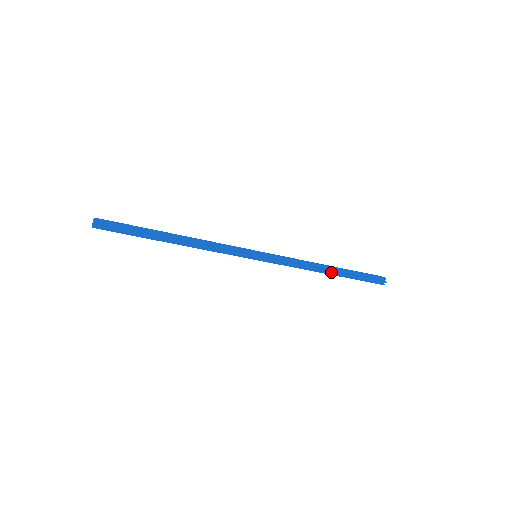
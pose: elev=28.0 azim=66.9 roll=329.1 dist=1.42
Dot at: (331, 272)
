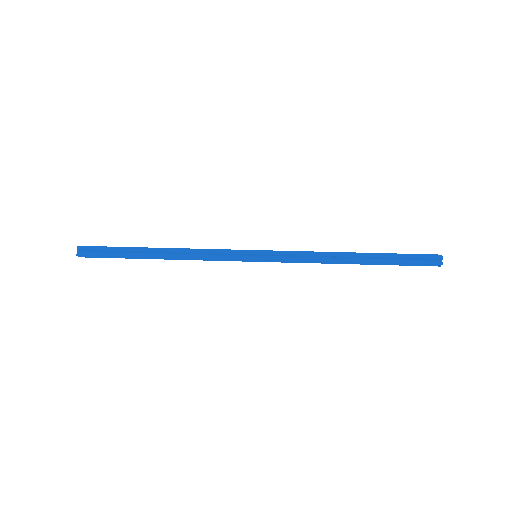
Dot at: (359, 259)
